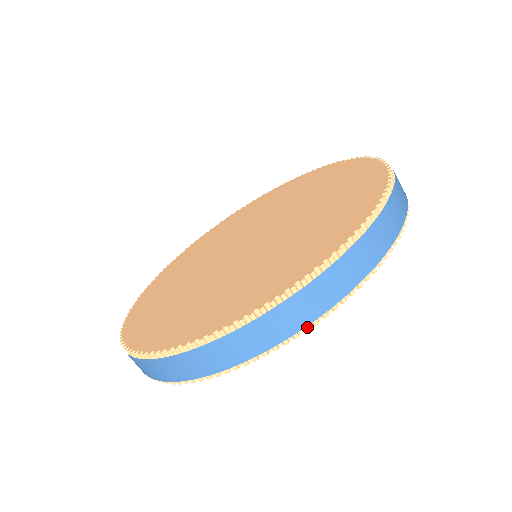
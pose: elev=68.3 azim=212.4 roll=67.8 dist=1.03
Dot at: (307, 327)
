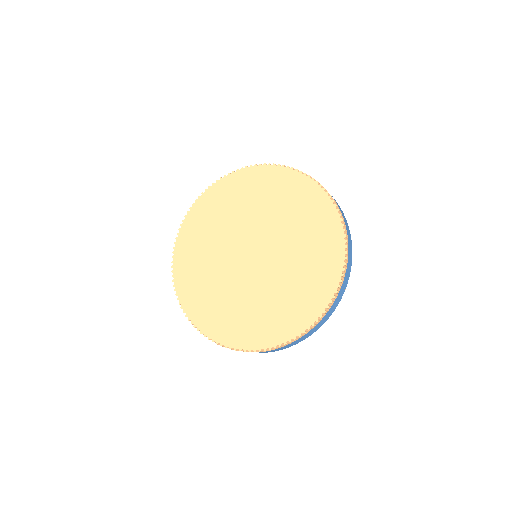
Dot at: occluded
